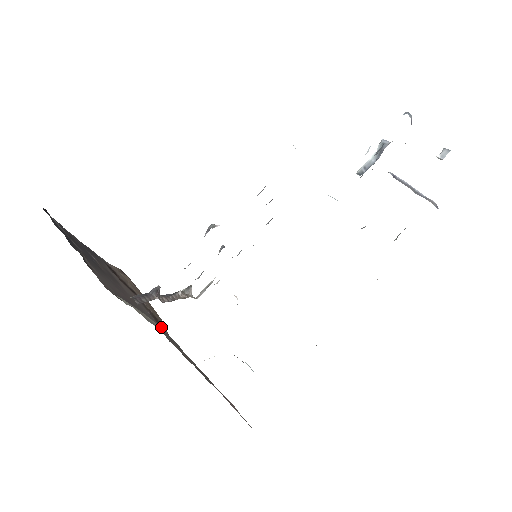
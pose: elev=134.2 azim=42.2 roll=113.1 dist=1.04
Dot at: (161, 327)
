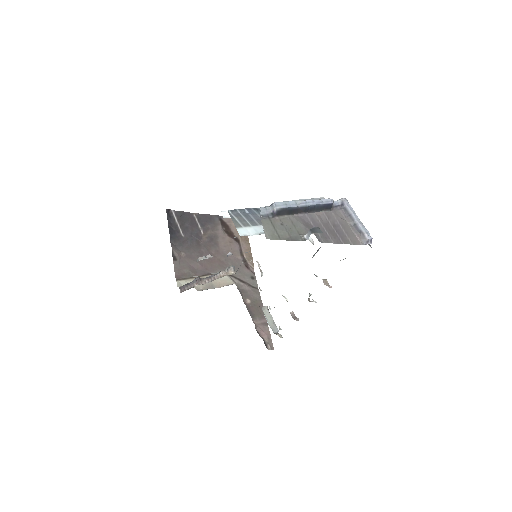
Dot at: (249, 268)
